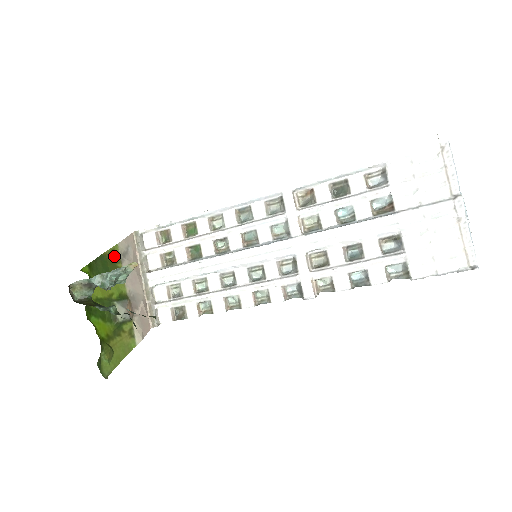
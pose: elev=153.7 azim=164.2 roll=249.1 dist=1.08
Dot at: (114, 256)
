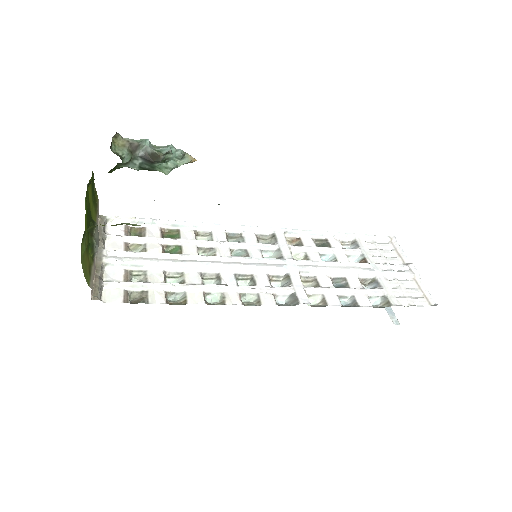
Dot at: (96, 199)
